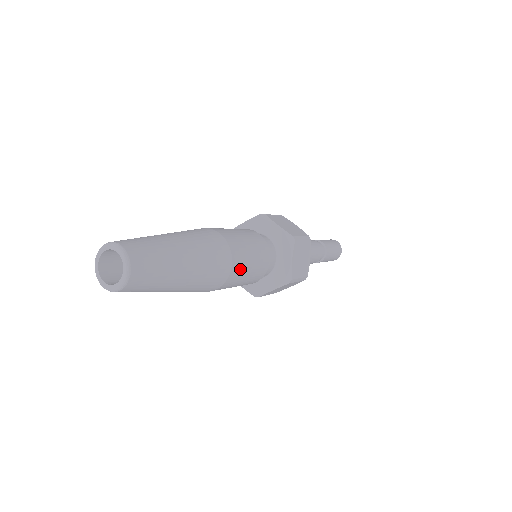
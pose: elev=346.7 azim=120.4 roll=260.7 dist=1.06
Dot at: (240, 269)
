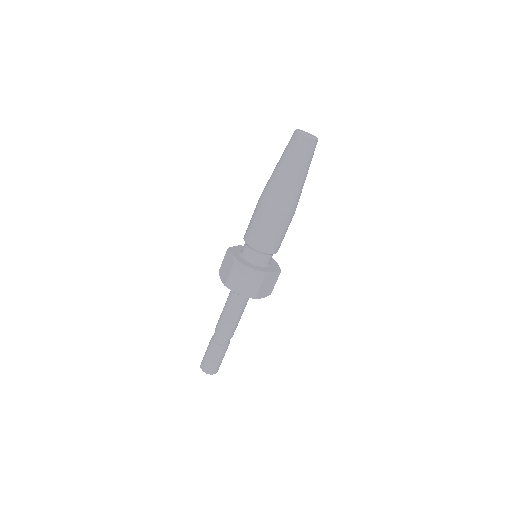
Dot at: occluded
